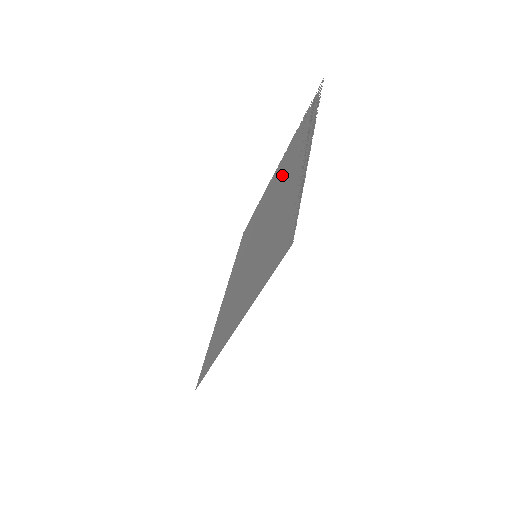
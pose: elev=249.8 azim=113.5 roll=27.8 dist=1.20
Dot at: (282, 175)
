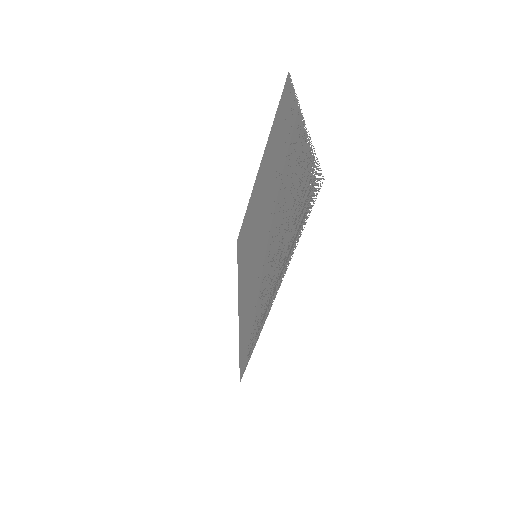
Dot at: (283, 198)
